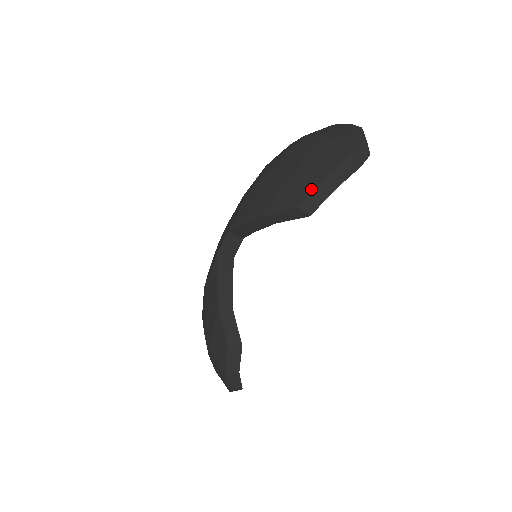
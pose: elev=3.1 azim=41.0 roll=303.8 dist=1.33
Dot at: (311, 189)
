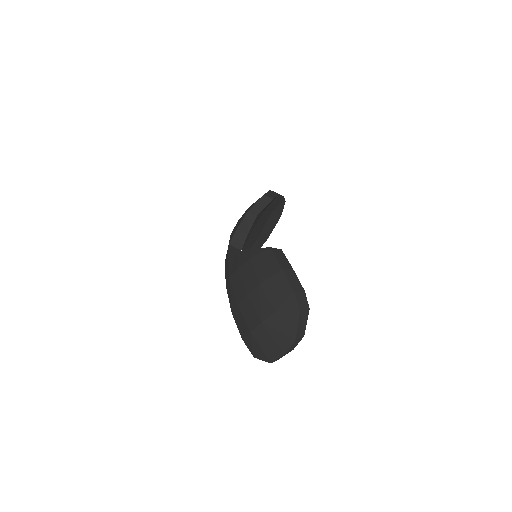
Dot at: occluded
